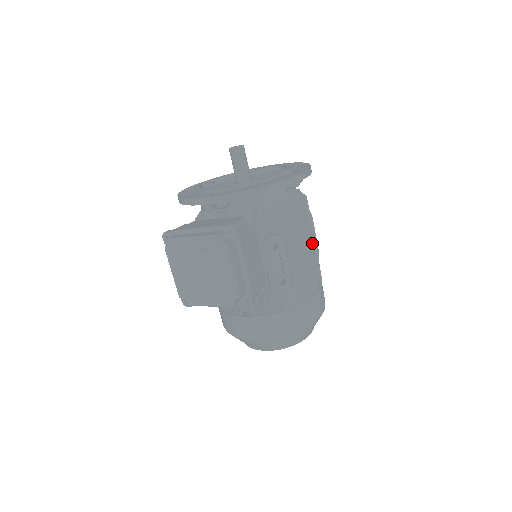
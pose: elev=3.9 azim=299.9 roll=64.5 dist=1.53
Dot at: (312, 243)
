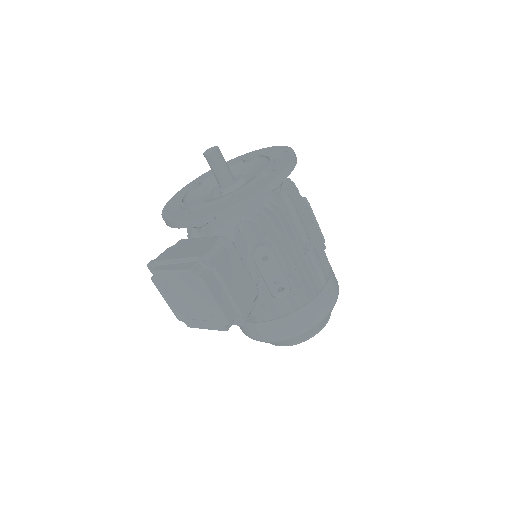
Dot at: (309, 240)
